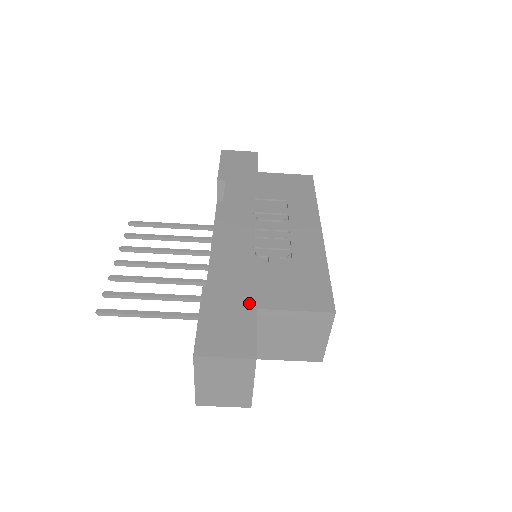
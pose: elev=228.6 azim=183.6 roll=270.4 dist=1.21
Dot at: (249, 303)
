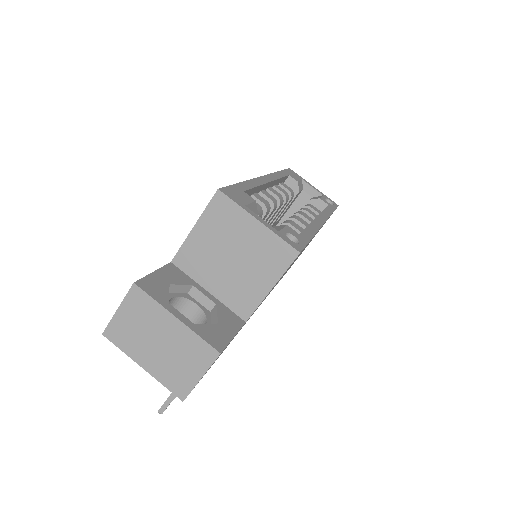
Dot at: occluded
